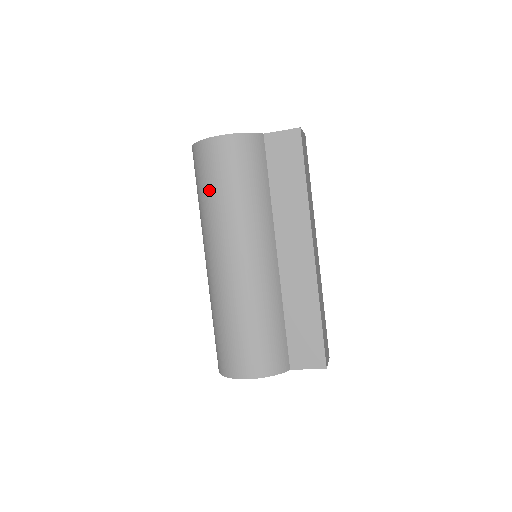
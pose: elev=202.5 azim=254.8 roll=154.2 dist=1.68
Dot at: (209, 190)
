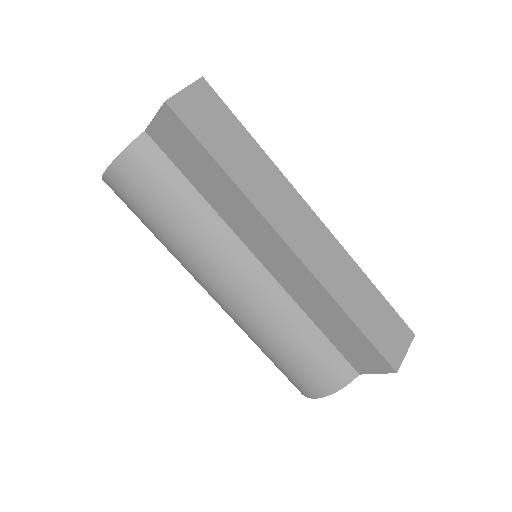
Dot at: occluded
